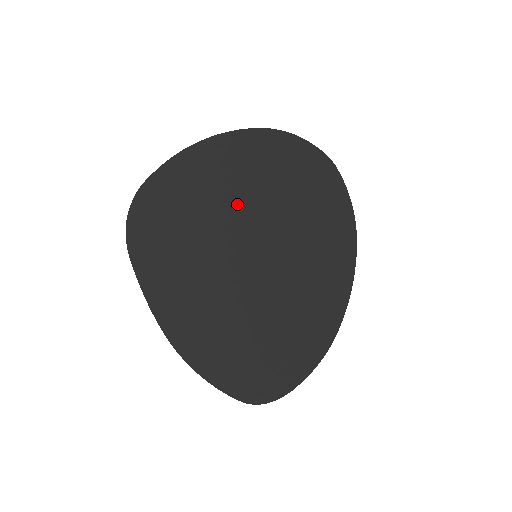
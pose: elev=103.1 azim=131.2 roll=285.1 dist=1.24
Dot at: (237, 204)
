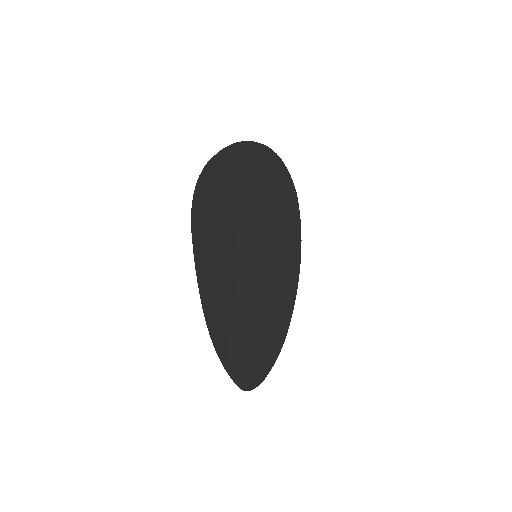
Dot at: (253, 207)
